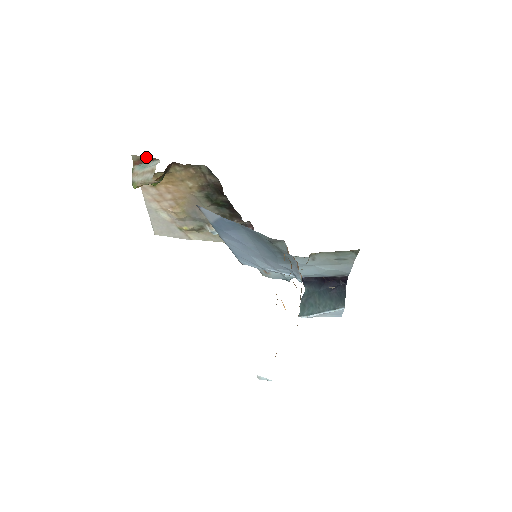
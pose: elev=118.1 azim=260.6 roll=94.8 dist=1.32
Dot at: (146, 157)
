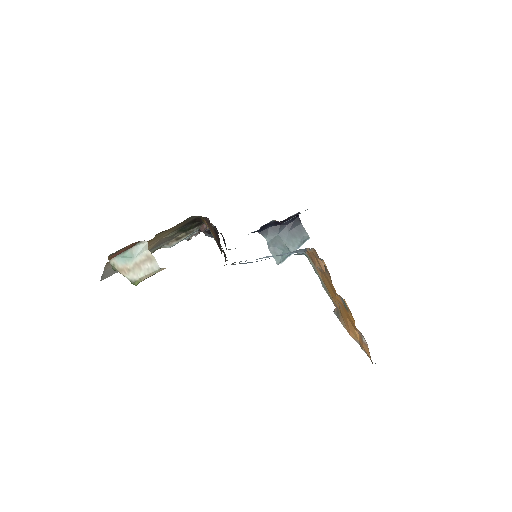
Dot at: (126, 246)
